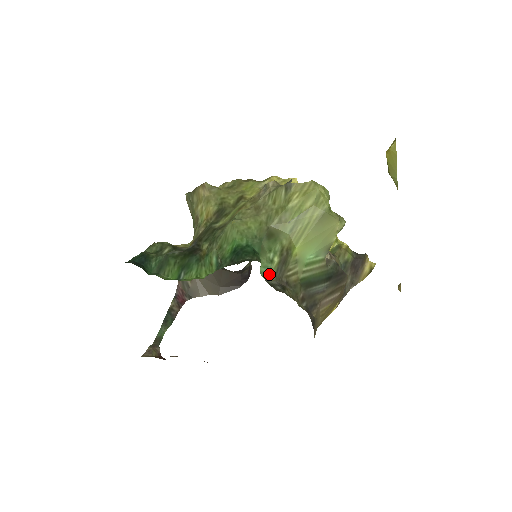
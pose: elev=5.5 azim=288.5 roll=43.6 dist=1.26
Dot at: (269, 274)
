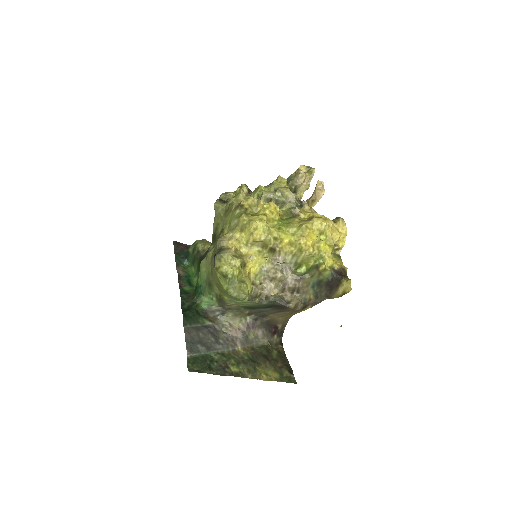
Dot at: (213, 304)
